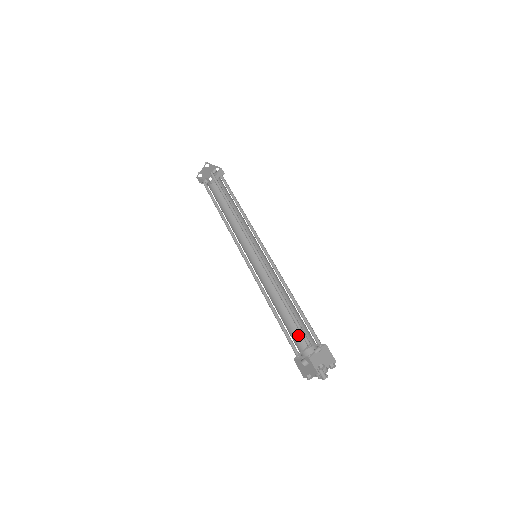
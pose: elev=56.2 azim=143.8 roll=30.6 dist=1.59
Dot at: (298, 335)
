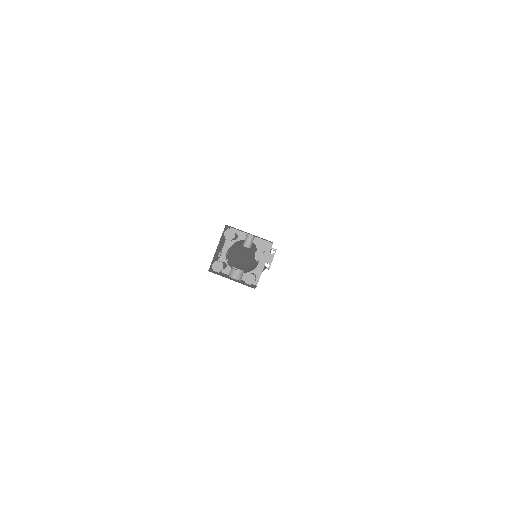
Dot at: occluded
